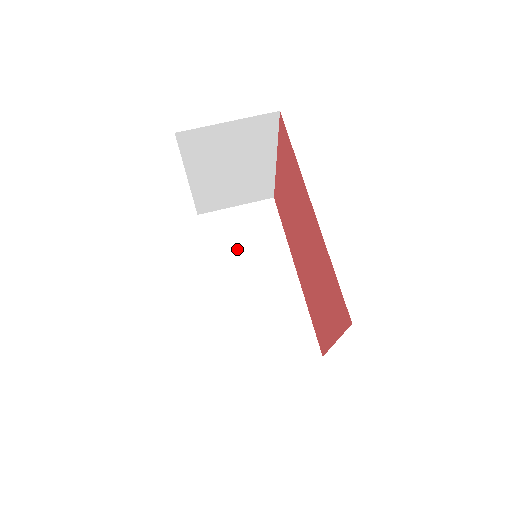
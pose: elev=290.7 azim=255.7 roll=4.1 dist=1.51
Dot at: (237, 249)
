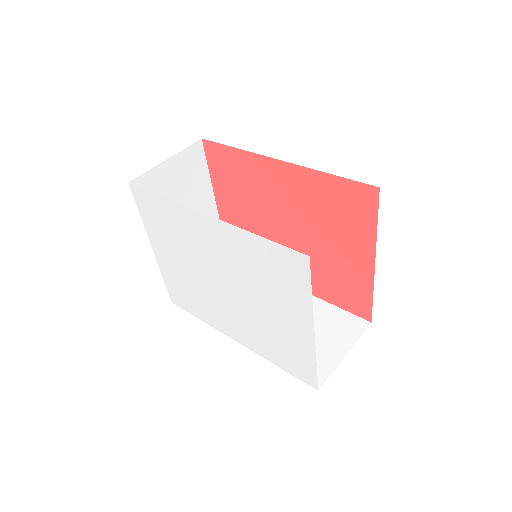
Dot at: occluded
